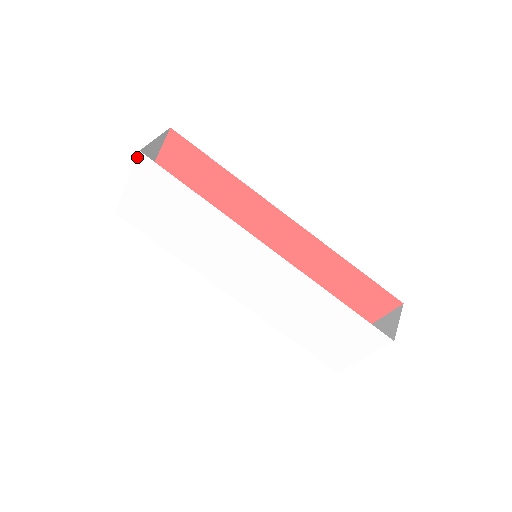
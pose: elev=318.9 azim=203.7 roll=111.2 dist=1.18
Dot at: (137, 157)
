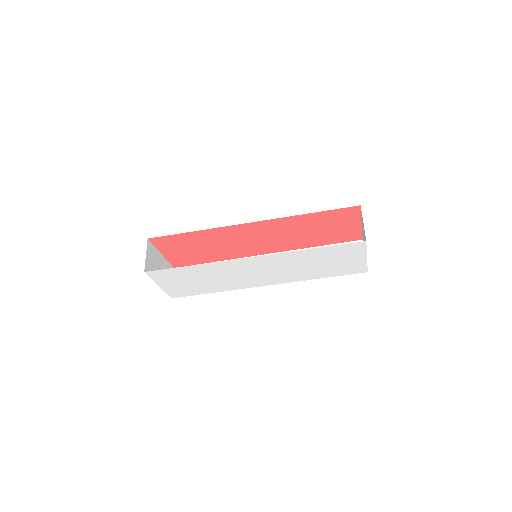
Dot at: occluded
